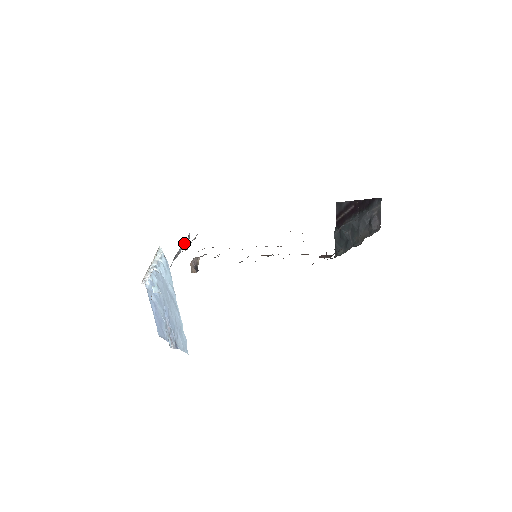
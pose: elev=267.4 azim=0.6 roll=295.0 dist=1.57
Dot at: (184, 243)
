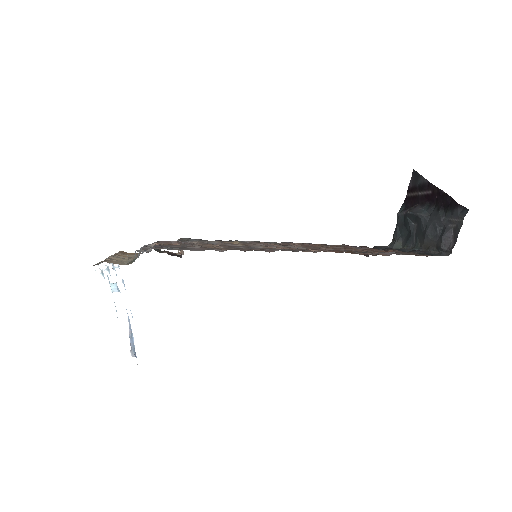
Dot at: occluded
